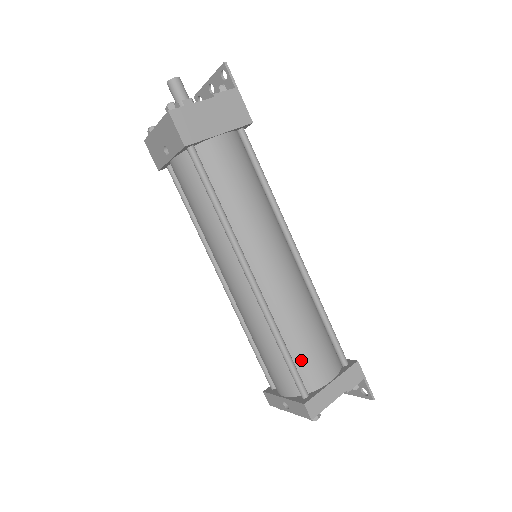
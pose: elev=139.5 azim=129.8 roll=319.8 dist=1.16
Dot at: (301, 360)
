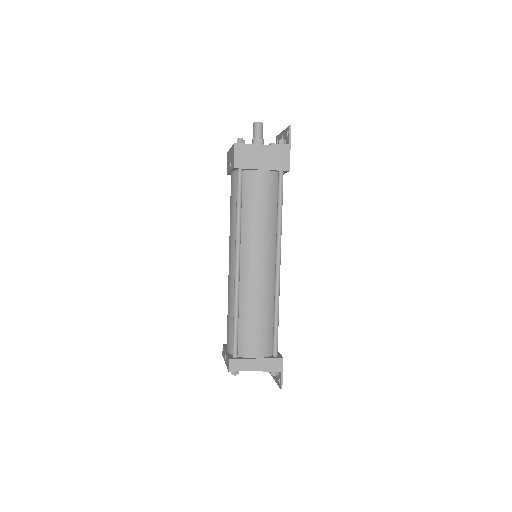
Dot at: (243, 333)
